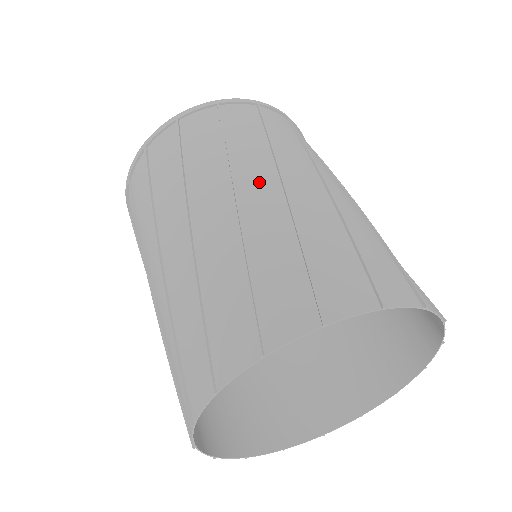
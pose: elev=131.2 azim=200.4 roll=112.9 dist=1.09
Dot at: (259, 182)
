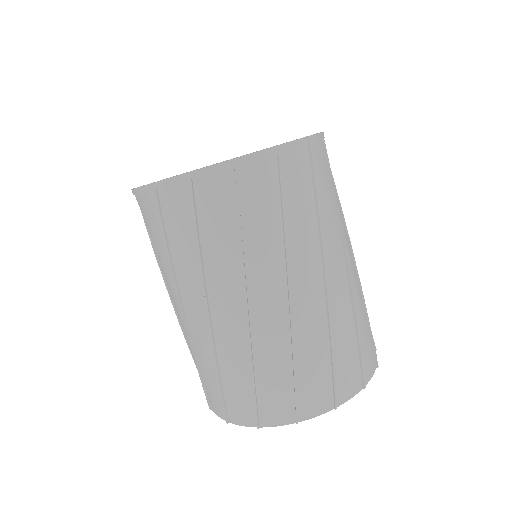
Dot at: (337, 263)
